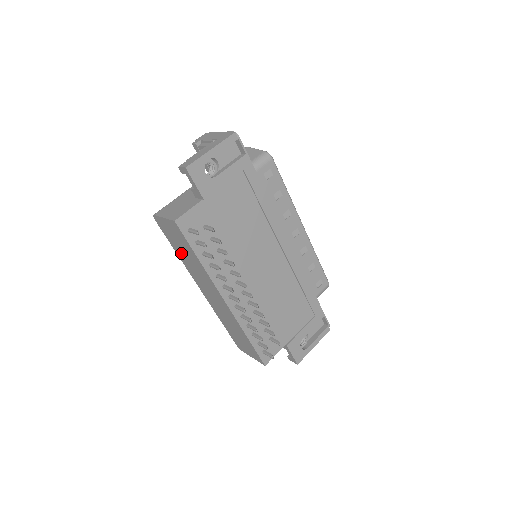
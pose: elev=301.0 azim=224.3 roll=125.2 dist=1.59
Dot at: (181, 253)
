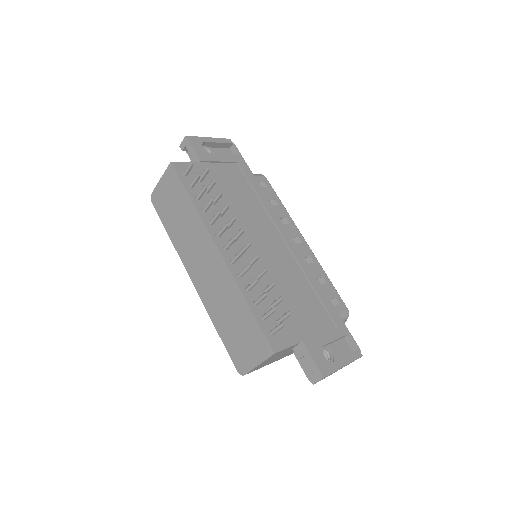
Dot at: (174, 225)
